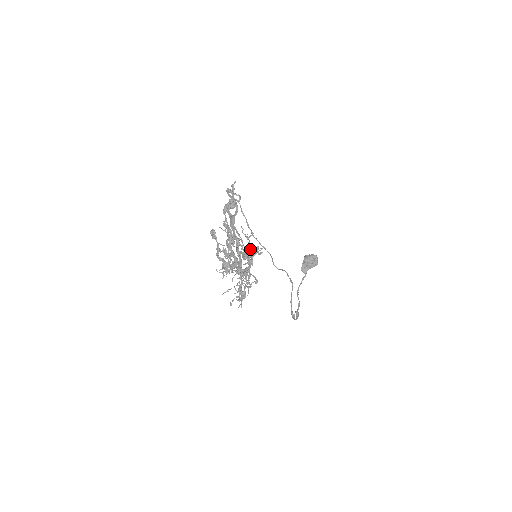
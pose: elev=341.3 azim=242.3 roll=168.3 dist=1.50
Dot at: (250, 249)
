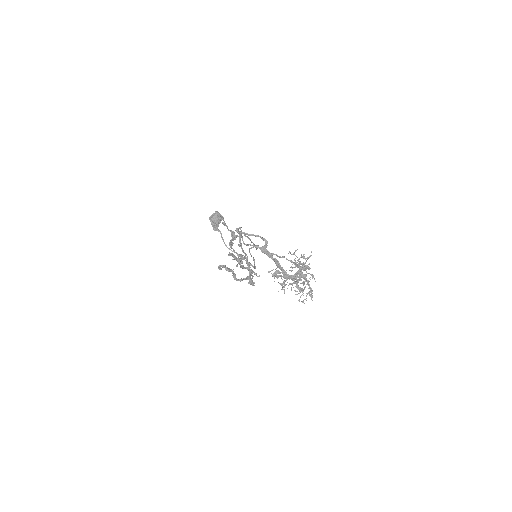
Dot at: occluded
